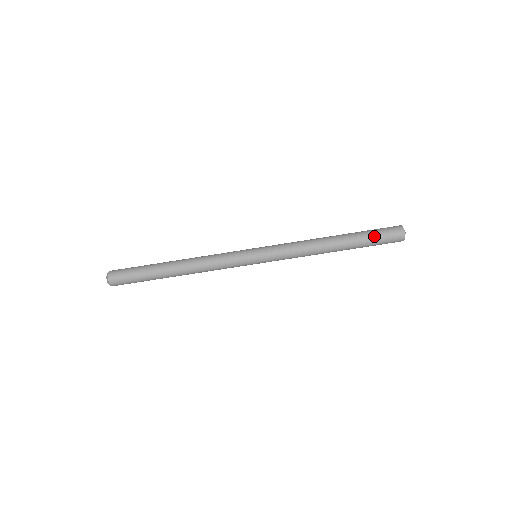
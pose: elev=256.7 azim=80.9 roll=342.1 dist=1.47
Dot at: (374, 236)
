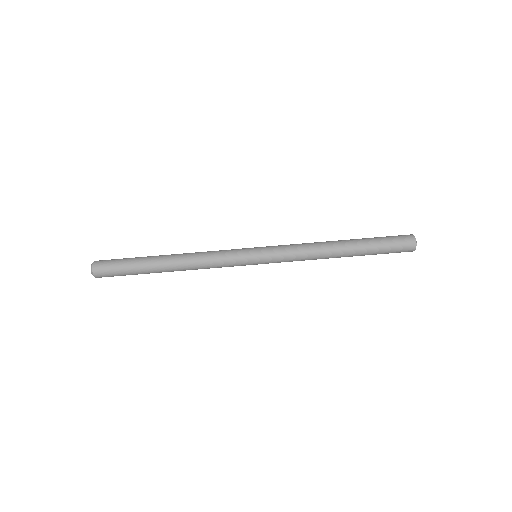
Dot at: (384, 245)
